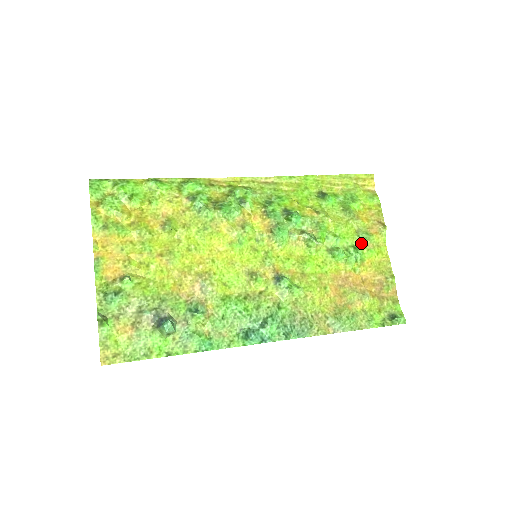
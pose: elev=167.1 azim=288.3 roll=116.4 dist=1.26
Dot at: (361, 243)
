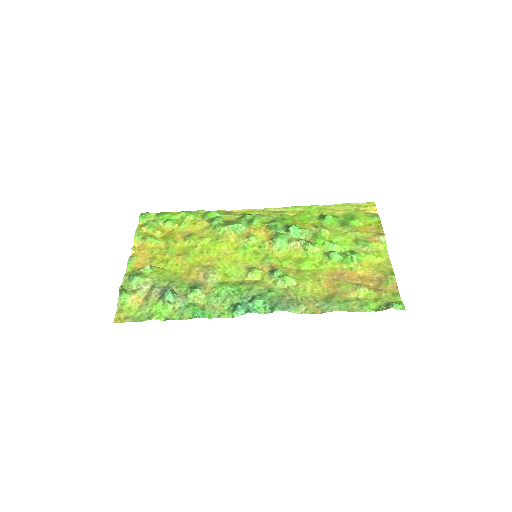
Dot at: (359, 249)
